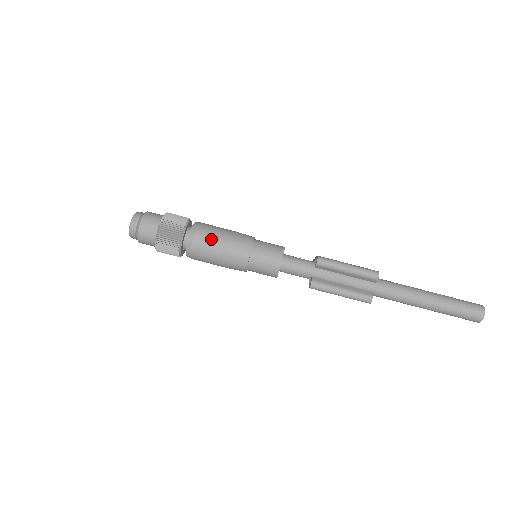
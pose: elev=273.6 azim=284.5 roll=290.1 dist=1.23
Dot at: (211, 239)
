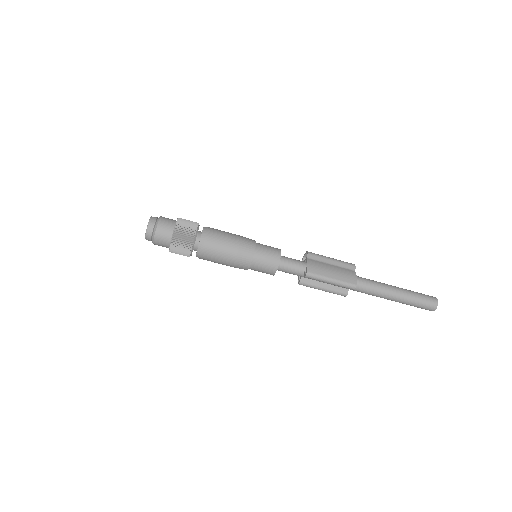
Dot at: (216, 257)
